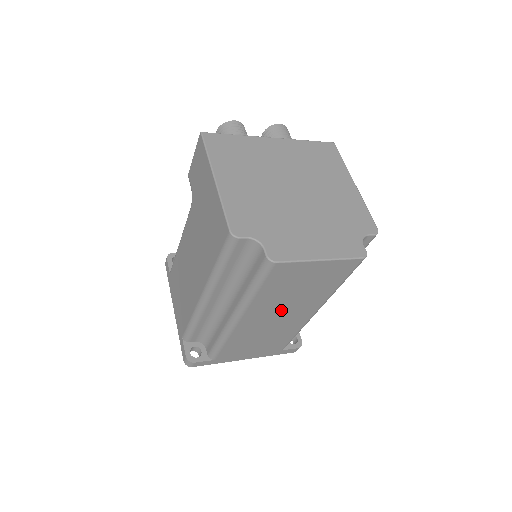
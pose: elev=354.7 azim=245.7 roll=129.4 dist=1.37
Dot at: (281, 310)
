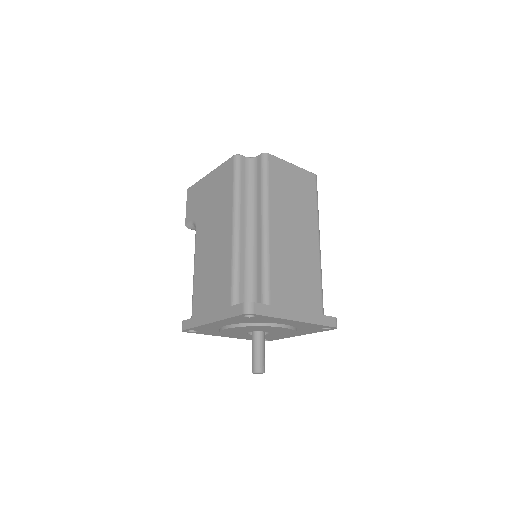
Dot at: (293, 224)
